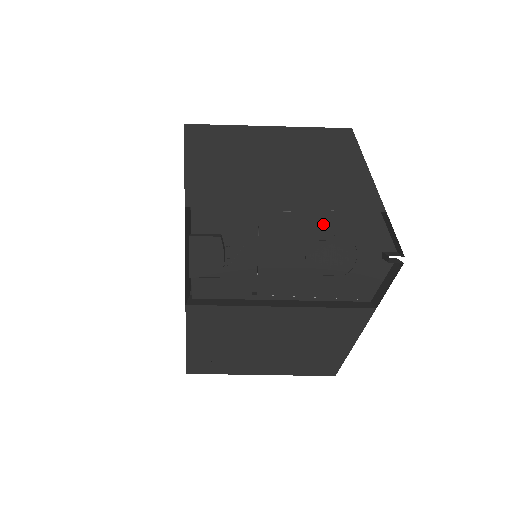
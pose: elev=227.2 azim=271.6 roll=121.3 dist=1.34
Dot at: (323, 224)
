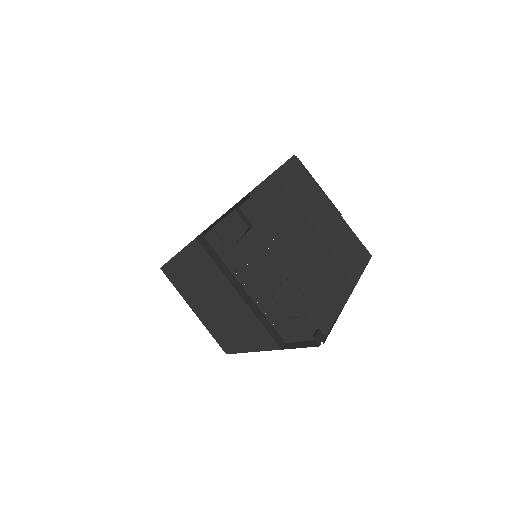
Dot at: (307, 281)
